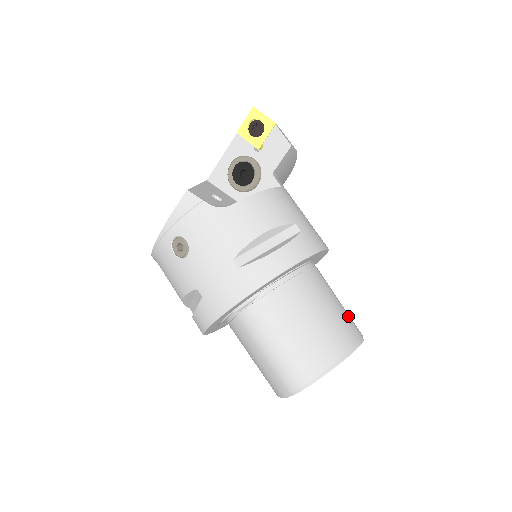
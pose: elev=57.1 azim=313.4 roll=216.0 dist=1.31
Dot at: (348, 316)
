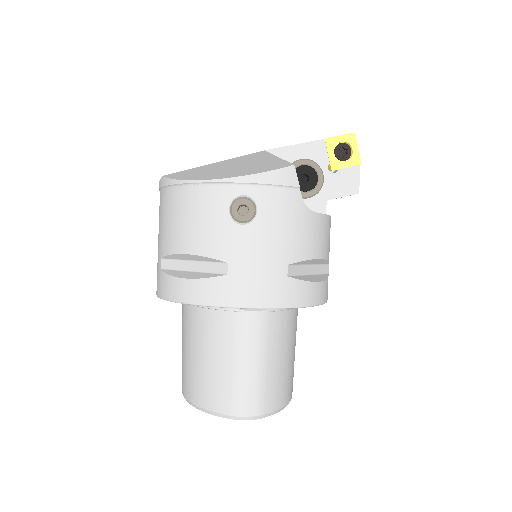
Dot at: occluded
